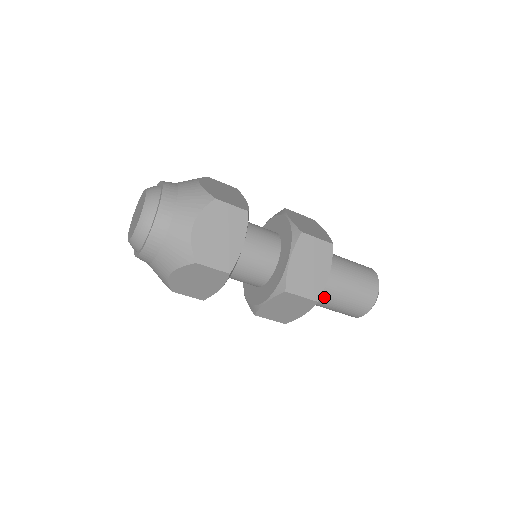
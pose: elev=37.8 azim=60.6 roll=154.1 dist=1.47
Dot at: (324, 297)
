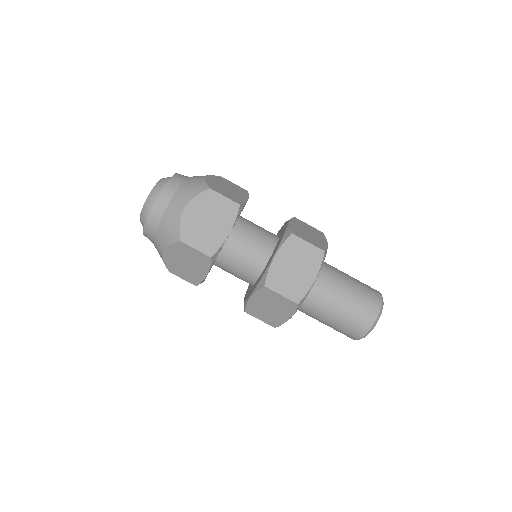
Dot at: (316, 307)
